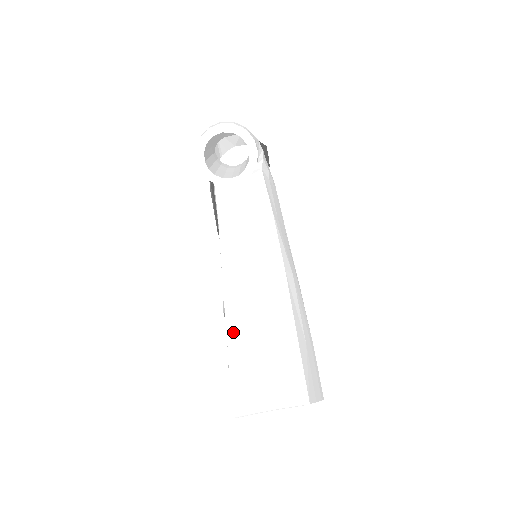
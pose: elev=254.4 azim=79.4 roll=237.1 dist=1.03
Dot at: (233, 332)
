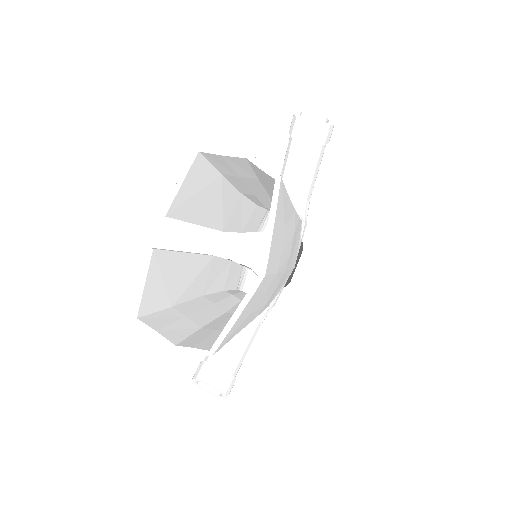
Dot at: occluded
